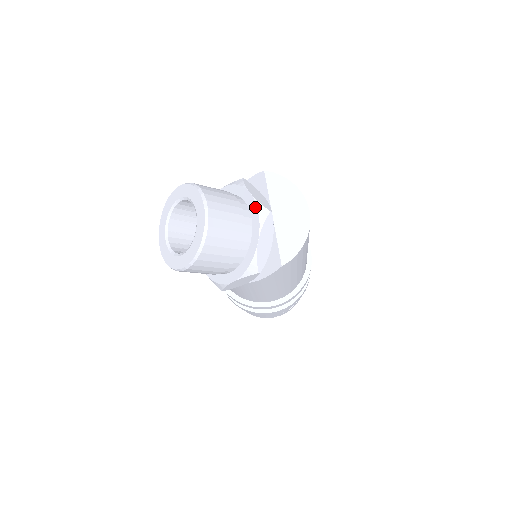
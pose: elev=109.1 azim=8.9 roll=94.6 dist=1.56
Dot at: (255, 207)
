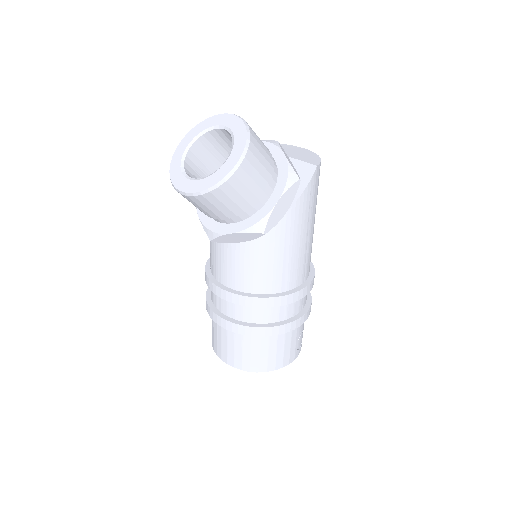
Dot at: occluded
